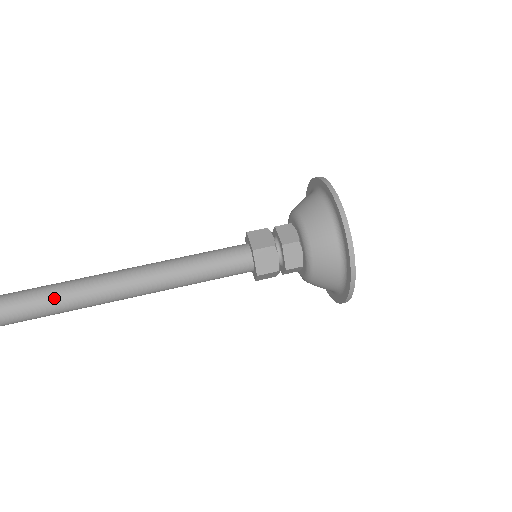
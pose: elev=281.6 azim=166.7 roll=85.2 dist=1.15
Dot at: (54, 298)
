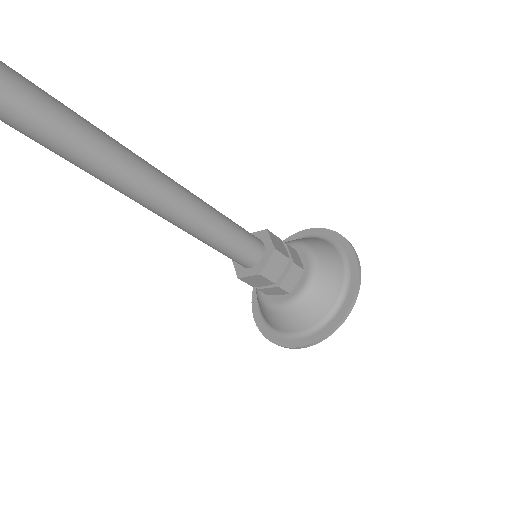
Dot at: occluded
